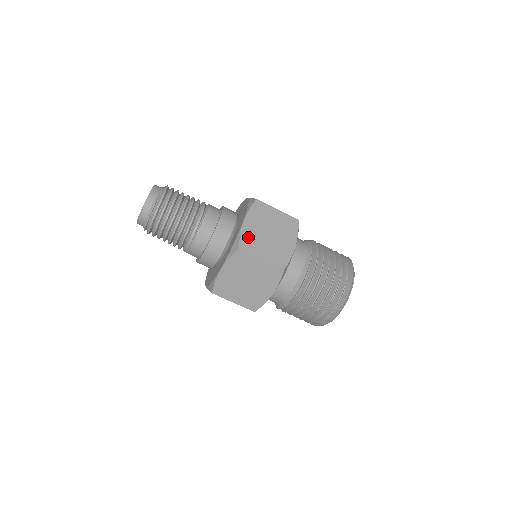
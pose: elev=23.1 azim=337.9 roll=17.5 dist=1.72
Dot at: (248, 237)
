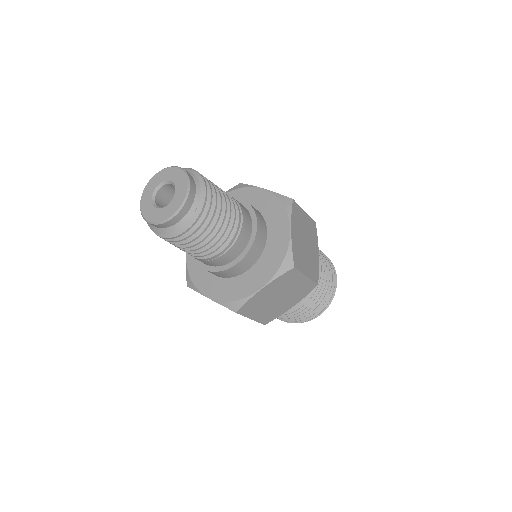
Dot at: (296, 250)
